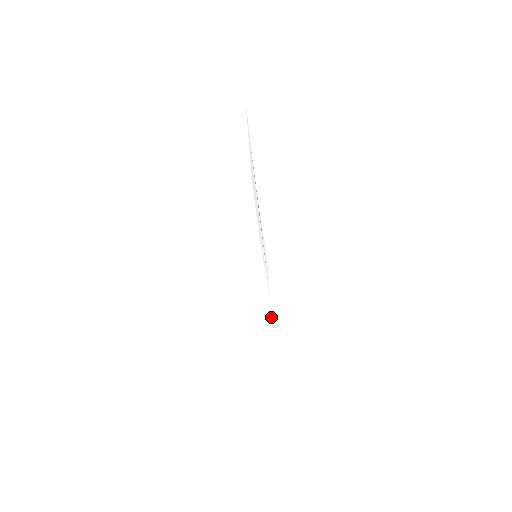
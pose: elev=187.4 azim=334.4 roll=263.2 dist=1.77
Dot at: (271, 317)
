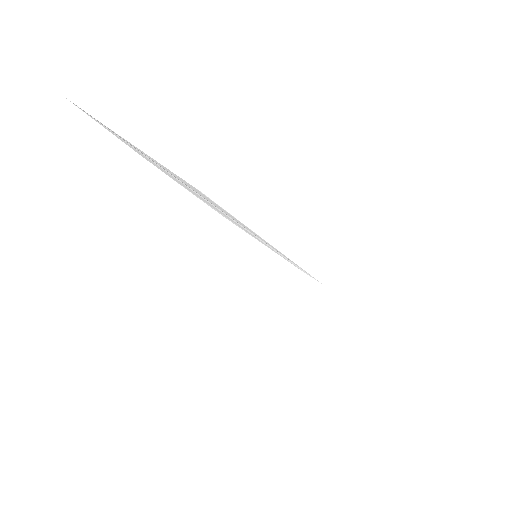
Dot at: (351, 310)
